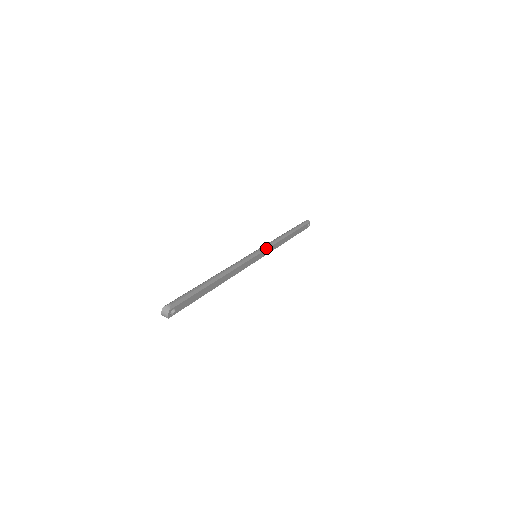
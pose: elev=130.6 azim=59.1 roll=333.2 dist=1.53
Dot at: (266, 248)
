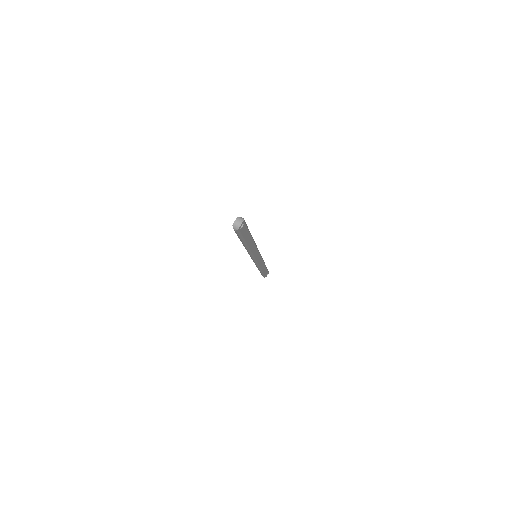
Dot at: (261, 256)
